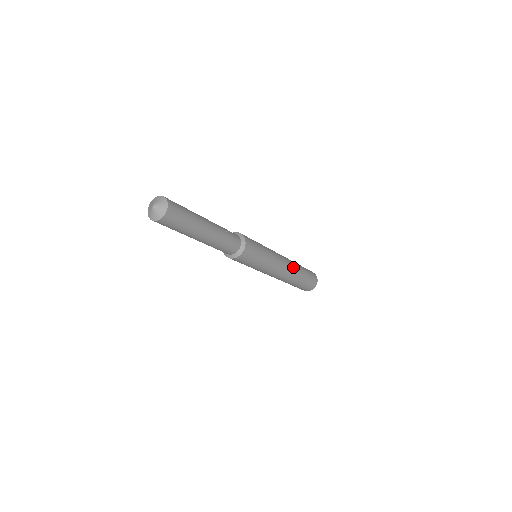
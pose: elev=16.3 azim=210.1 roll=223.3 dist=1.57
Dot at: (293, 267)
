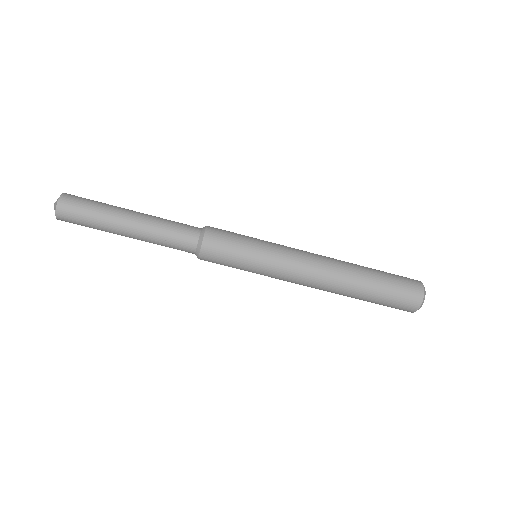
Dot at: (338, 266)
